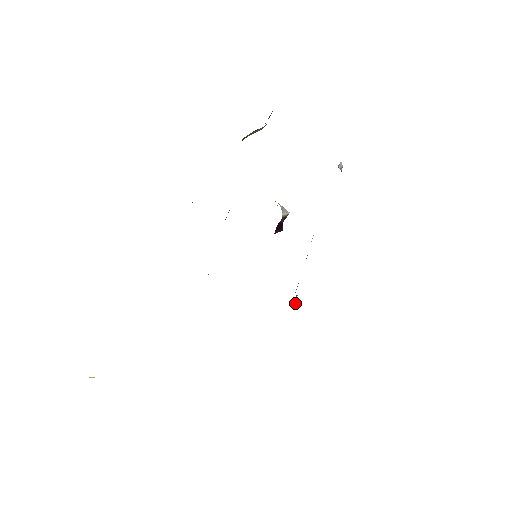
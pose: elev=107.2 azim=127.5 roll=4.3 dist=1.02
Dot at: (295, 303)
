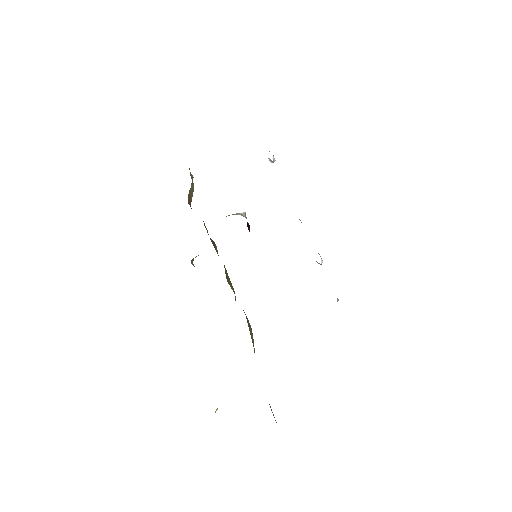
Dot at: occluded
